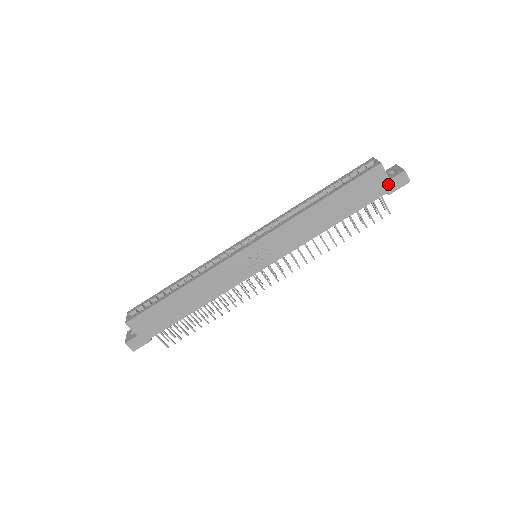
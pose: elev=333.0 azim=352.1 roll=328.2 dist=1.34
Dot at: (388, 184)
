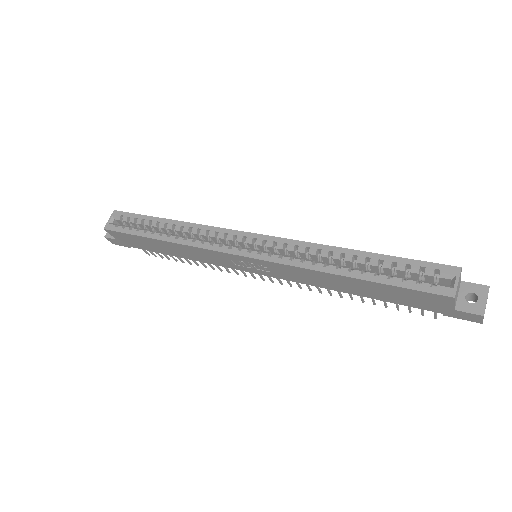
Dot at: (450, 310)
